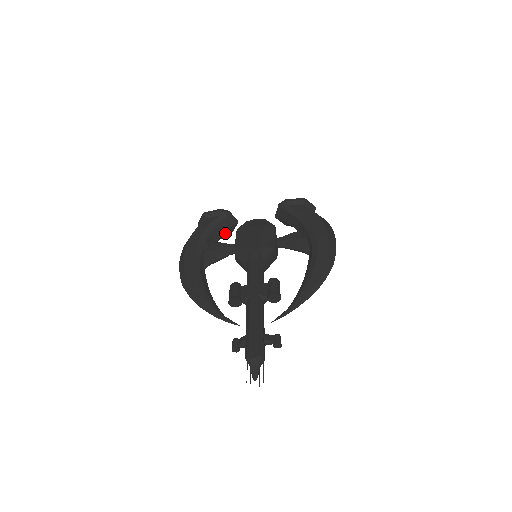
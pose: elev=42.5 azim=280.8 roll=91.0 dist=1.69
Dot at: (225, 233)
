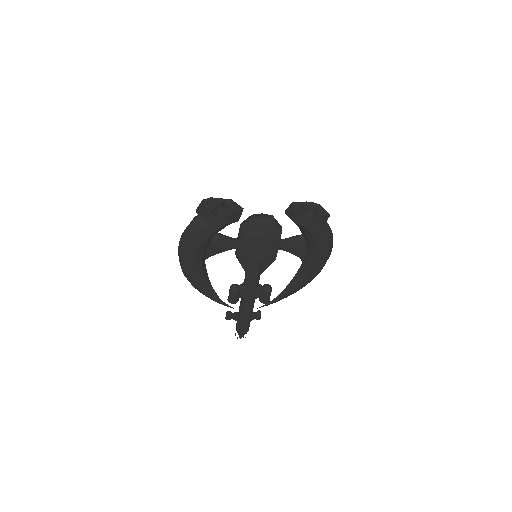
Dot at: occluded
